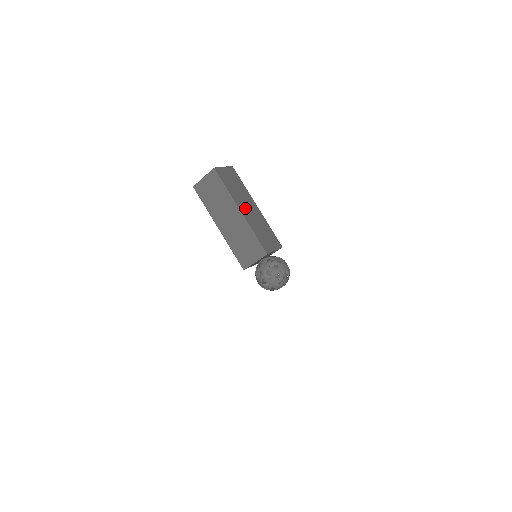
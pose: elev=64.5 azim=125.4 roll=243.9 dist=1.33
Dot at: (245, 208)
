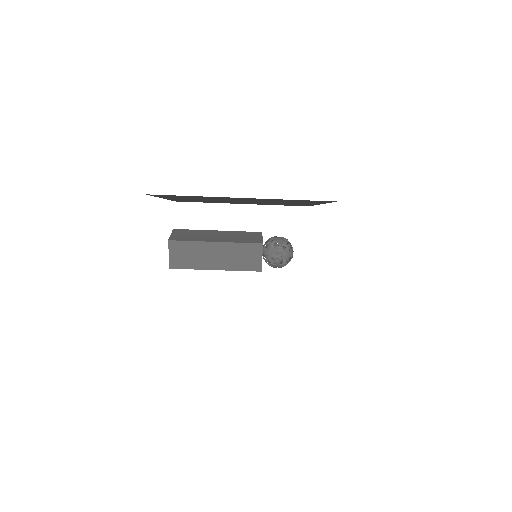
Dot at: (215, 238)
